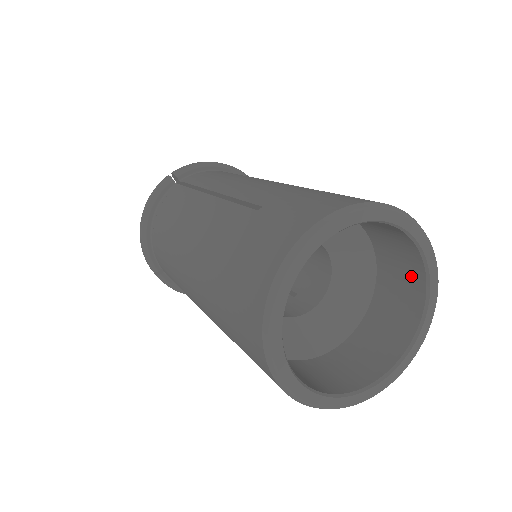
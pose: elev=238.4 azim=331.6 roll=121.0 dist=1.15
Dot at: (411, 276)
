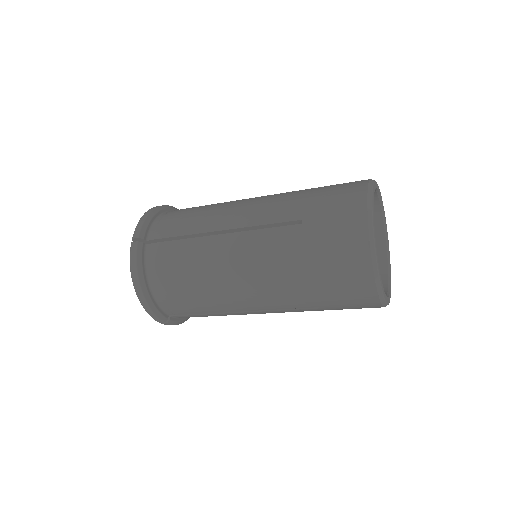
Dot at: occluded
